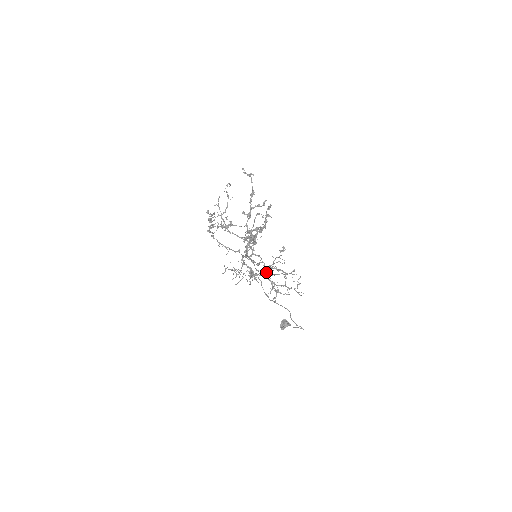
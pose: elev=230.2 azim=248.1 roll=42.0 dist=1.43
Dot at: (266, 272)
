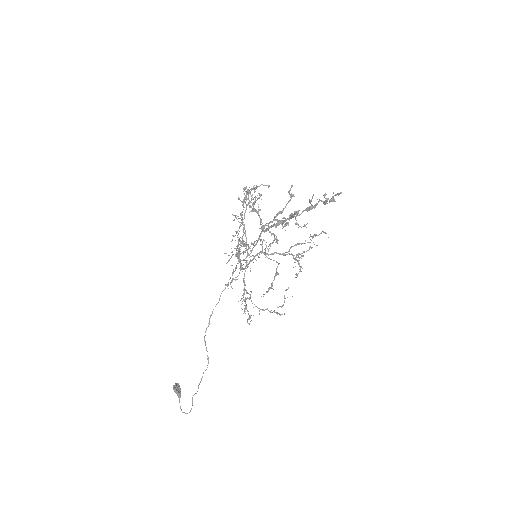
Dot at: occluded
